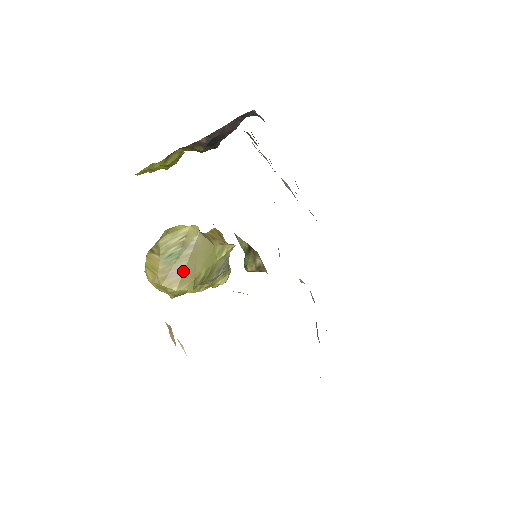
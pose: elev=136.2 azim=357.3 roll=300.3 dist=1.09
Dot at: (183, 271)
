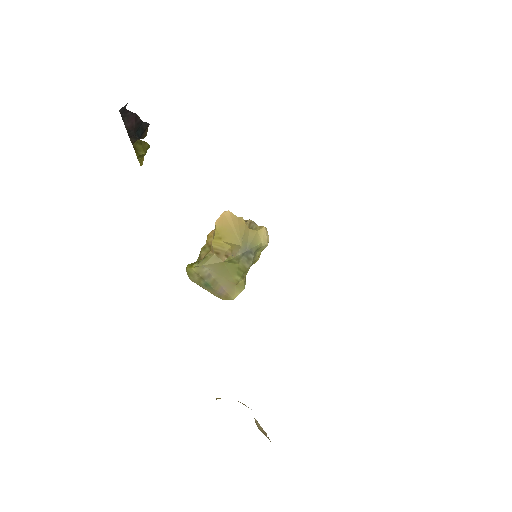
Dot at: (223, 289)
